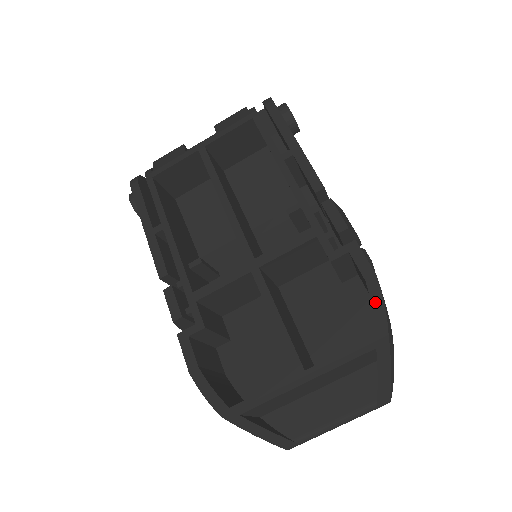
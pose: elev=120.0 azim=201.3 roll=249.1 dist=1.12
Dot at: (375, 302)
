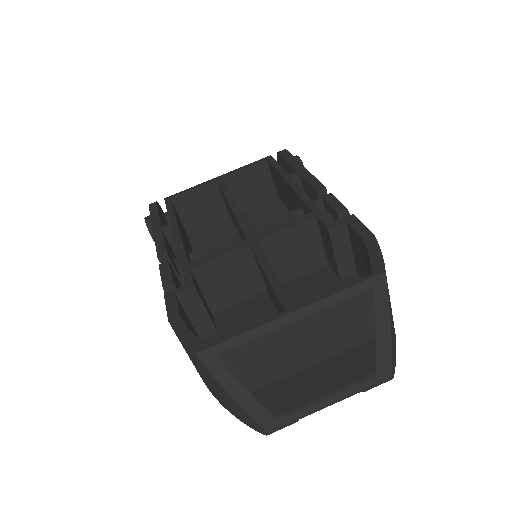
Dot at: (372, 251)
